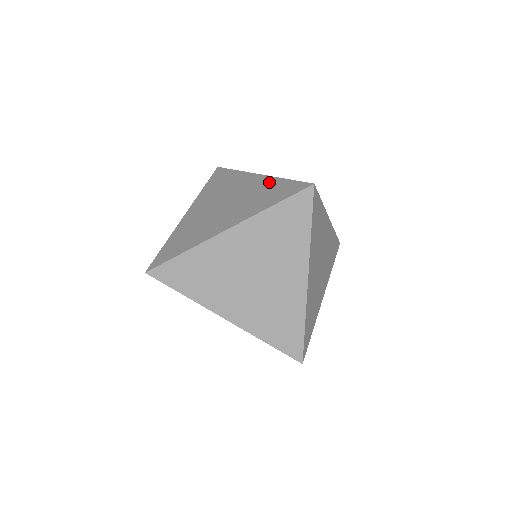
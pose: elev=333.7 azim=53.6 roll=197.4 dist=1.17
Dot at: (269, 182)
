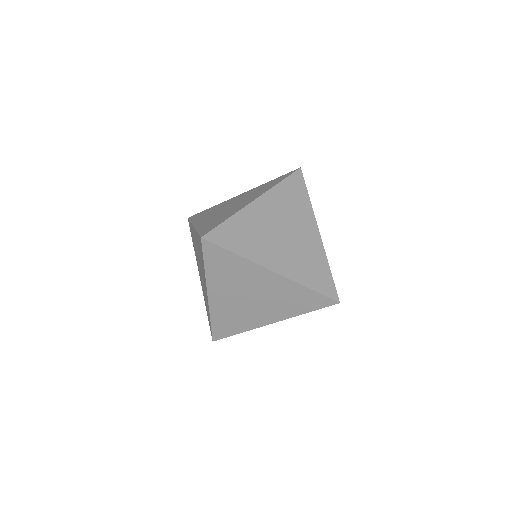
Dot at: (259, 187)
